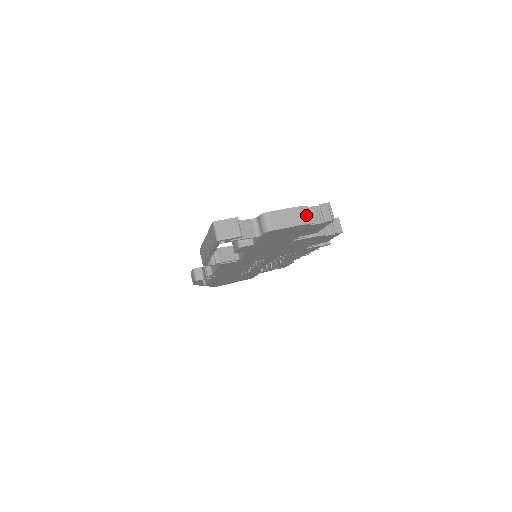
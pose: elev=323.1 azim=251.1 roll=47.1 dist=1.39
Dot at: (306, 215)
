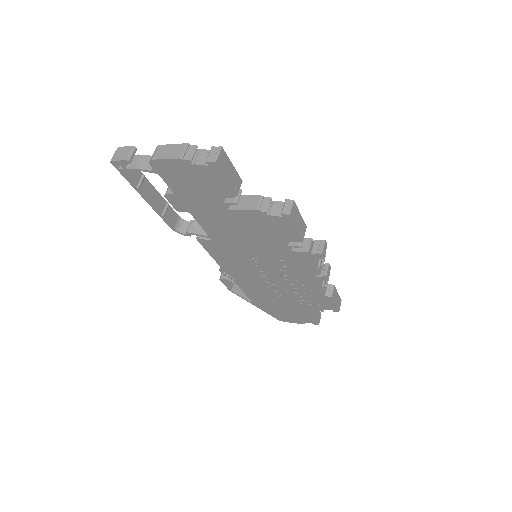
Dot at: (189, 152)
